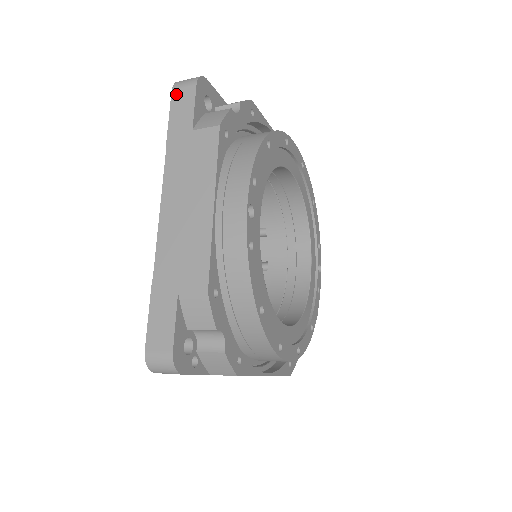
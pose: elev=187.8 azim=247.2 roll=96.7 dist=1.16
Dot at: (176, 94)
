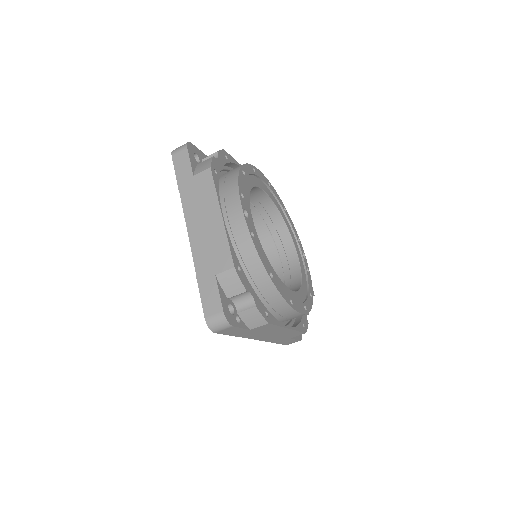
Dot at: (175, 157)
